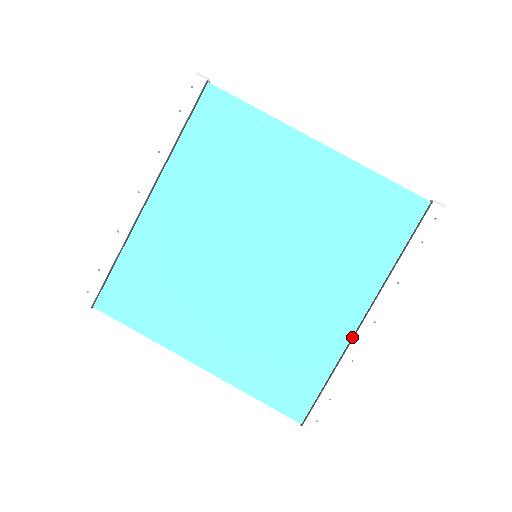
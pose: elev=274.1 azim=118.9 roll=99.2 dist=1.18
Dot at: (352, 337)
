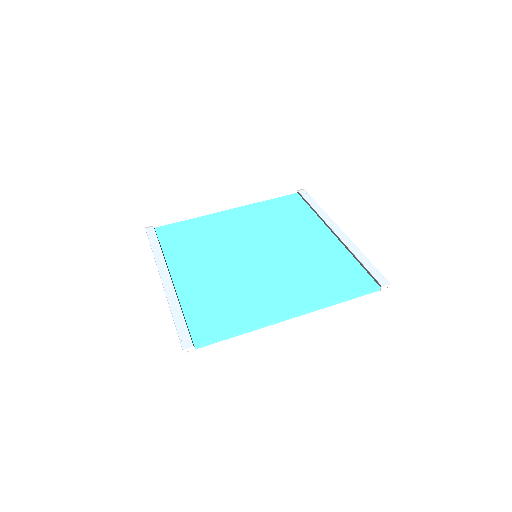
Dot at: (341, 242)
